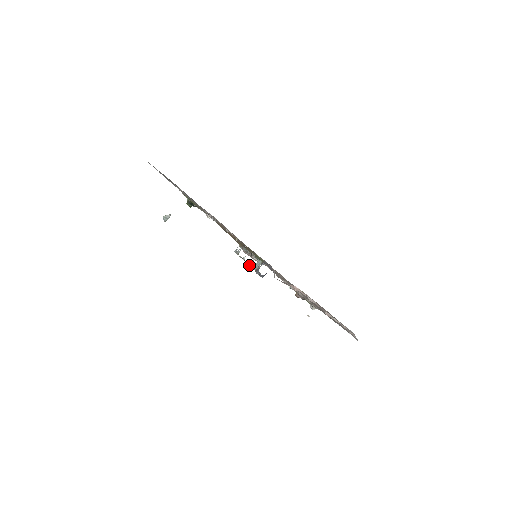
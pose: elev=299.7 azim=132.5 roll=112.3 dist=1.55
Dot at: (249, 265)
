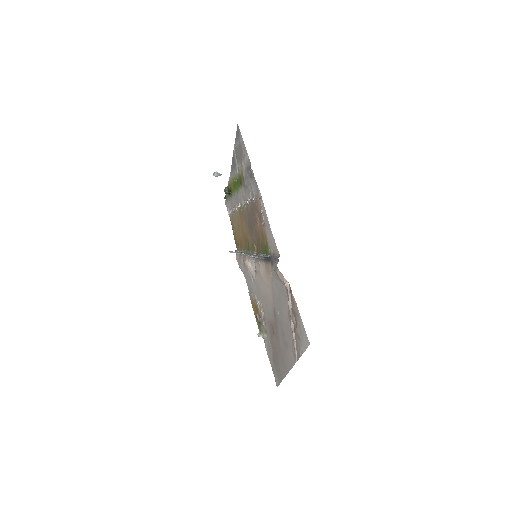
Dot at: (250, 255)
